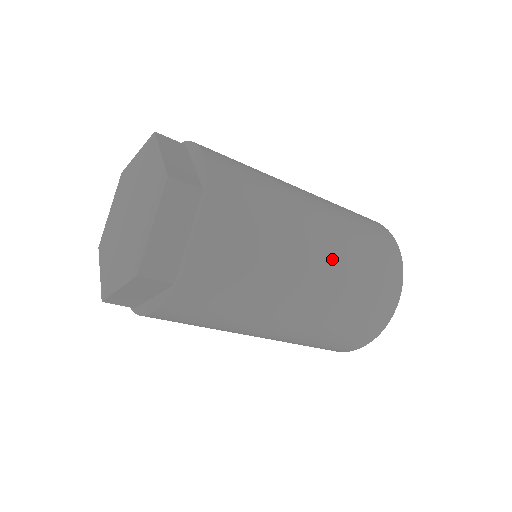
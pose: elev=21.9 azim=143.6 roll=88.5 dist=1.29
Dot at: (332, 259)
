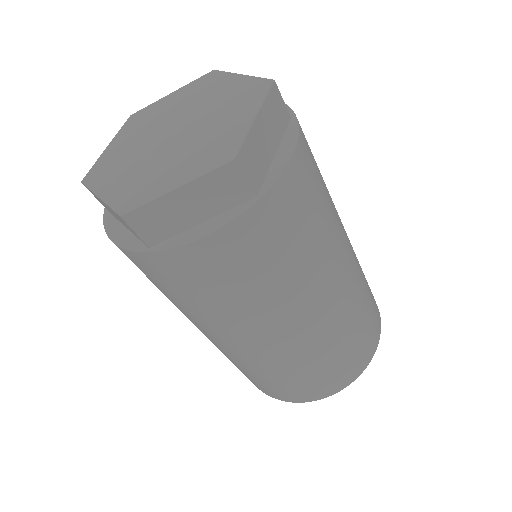
Dot at: (354, 259)
